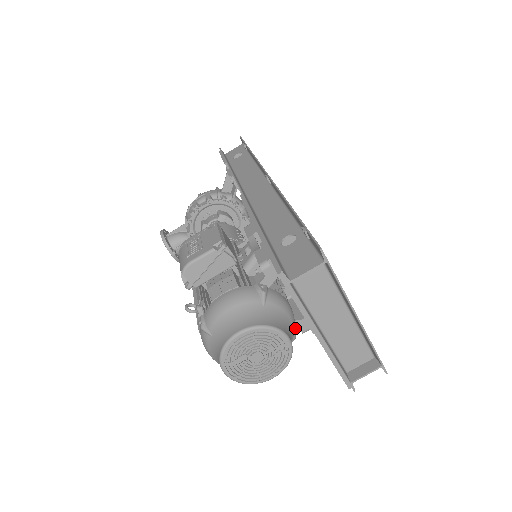
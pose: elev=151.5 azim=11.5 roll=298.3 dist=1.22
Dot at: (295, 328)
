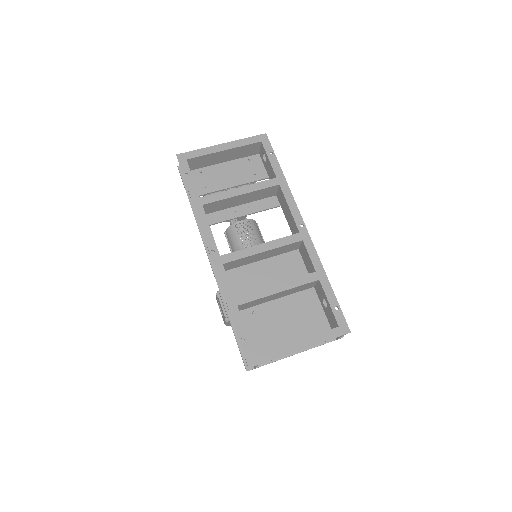
Dot at: occluded
